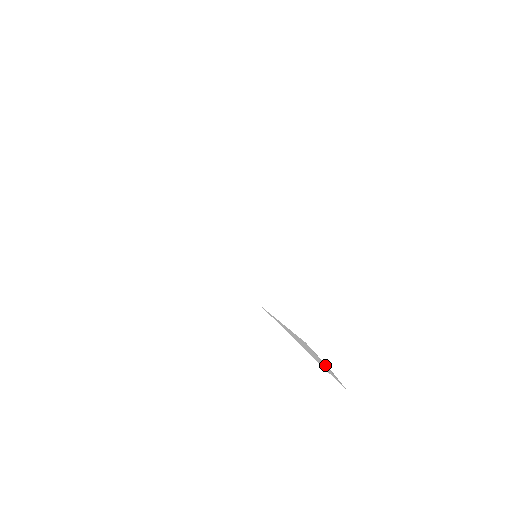
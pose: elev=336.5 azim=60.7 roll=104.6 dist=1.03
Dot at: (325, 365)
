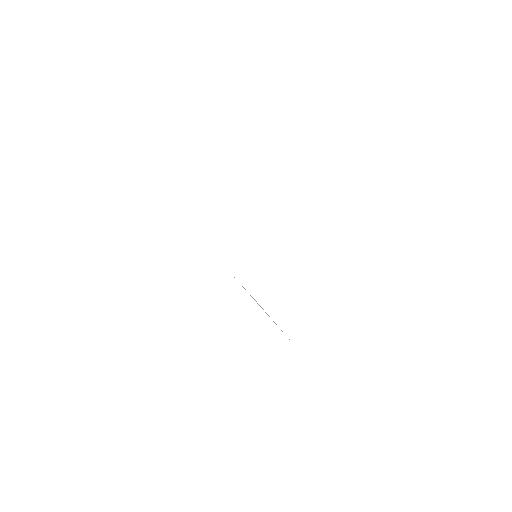
Dot at: (274, 322)
